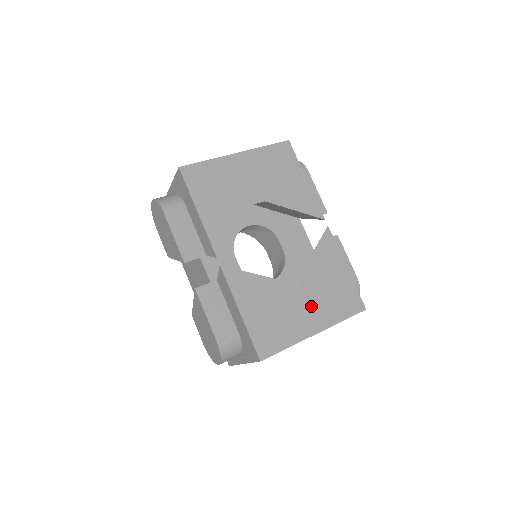
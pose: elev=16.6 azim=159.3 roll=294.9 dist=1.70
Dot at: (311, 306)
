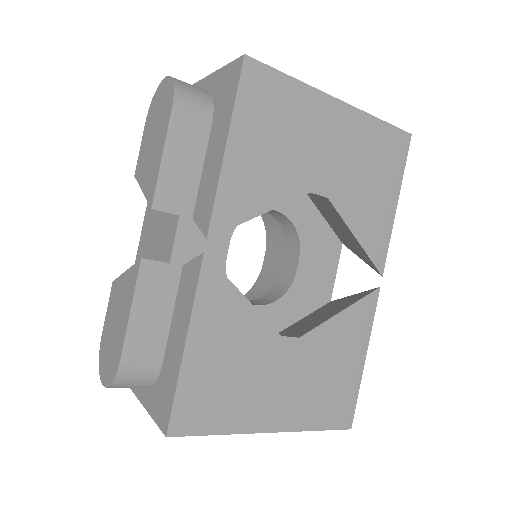
Dot at: (289, 388)
